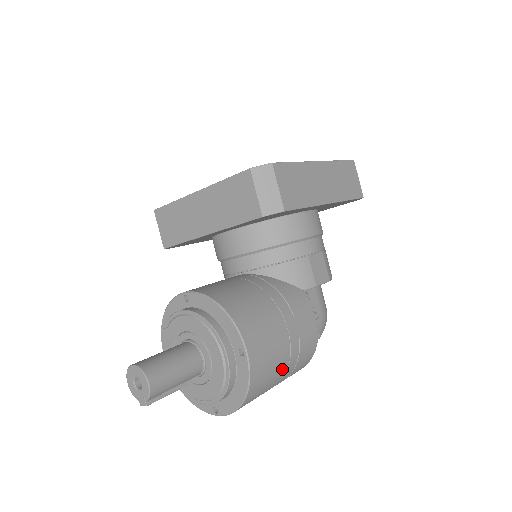
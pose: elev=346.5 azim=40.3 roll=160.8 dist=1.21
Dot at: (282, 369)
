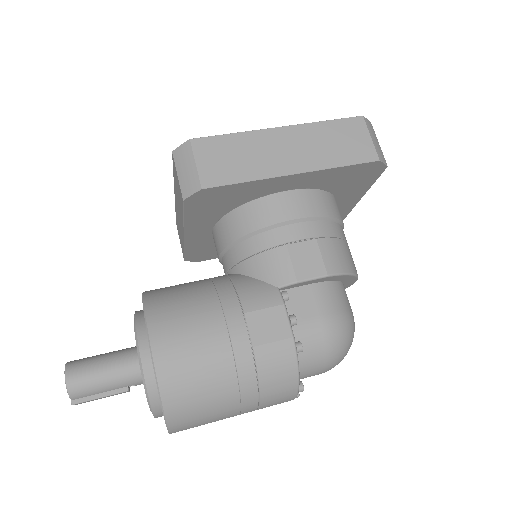
Dot at: (225, 382)
